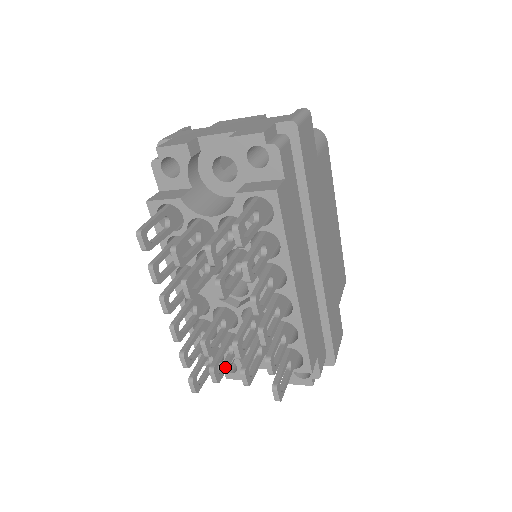
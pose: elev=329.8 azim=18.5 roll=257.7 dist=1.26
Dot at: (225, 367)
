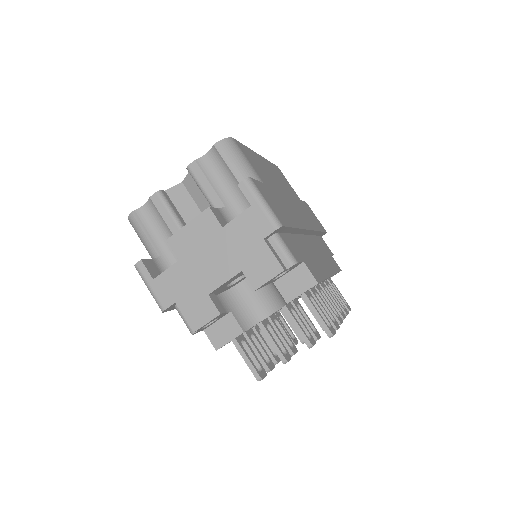
Dot at: occluded
